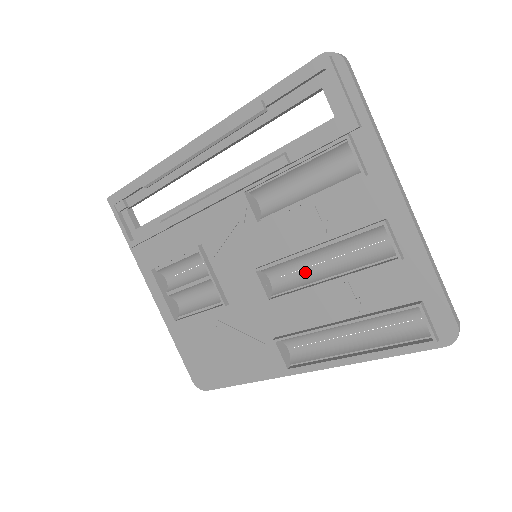
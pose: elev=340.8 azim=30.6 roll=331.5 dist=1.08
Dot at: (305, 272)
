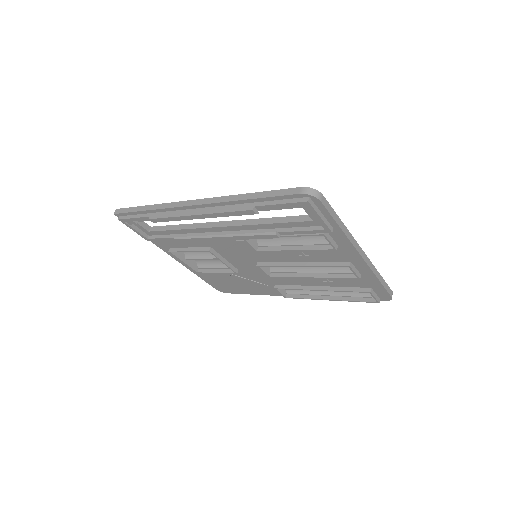
Dot at: occluded
